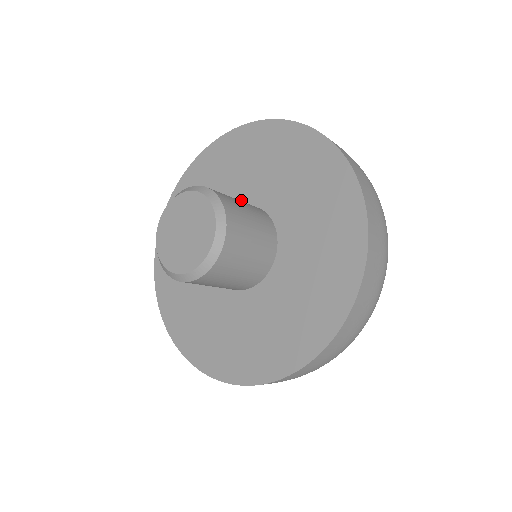
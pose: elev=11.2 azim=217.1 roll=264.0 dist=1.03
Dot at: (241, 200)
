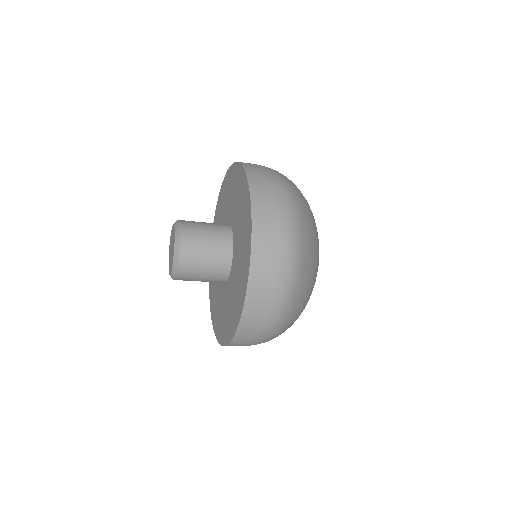
Dot at: (227, 220)
